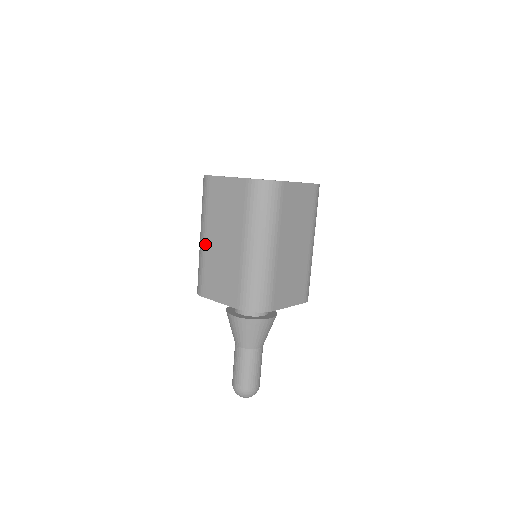
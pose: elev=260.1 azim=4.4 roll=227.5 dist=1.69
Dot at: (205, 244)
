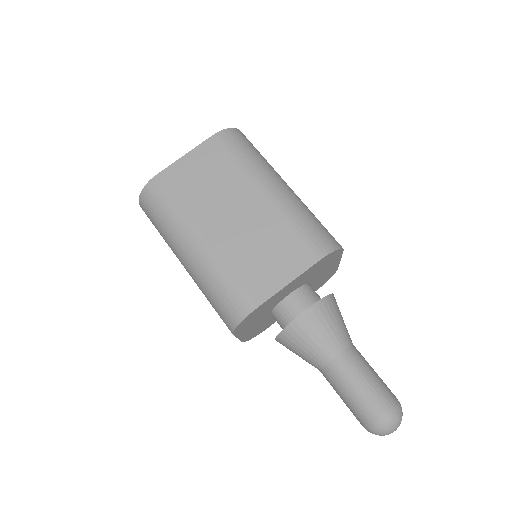
Dot at: (209, 245)
